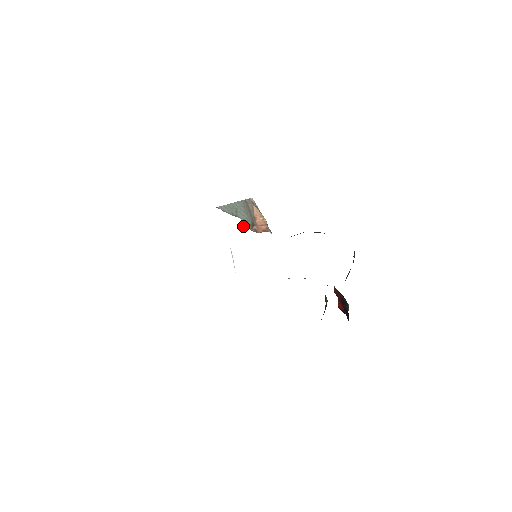
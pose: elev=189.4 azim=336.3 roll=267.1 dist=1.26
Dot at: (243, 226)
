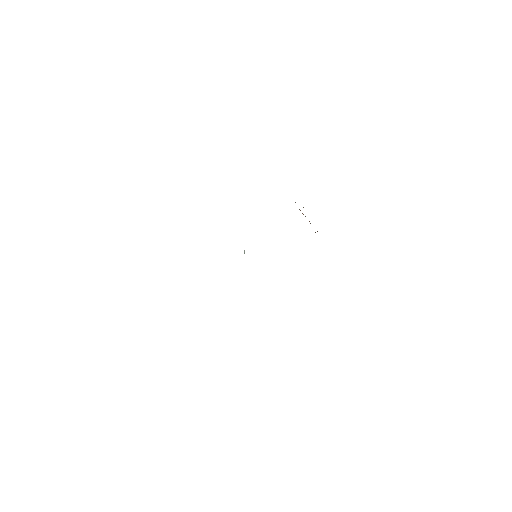
Dot at: occluded
